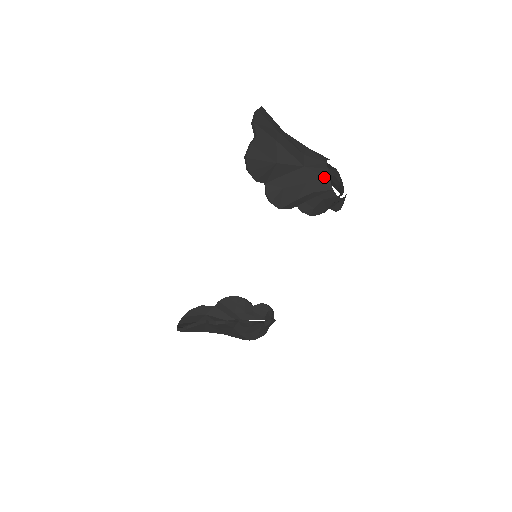
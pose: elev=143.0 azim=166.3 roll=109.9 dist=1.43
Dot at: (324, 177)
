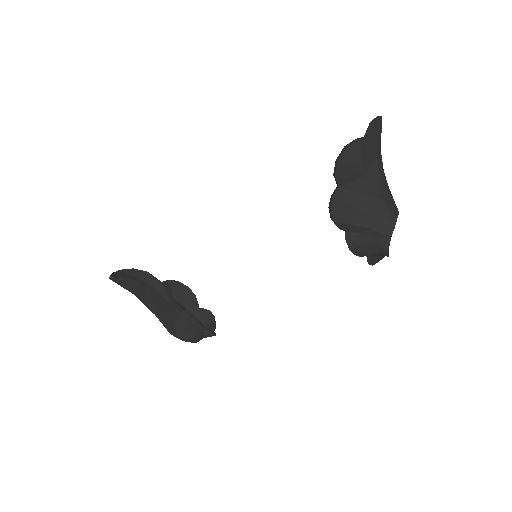
Dot at: (391, 222)
